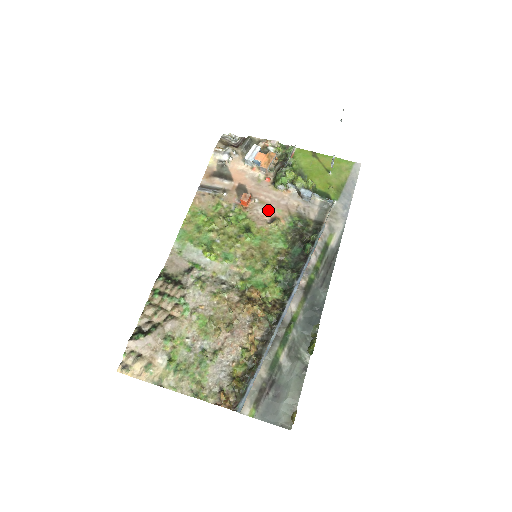
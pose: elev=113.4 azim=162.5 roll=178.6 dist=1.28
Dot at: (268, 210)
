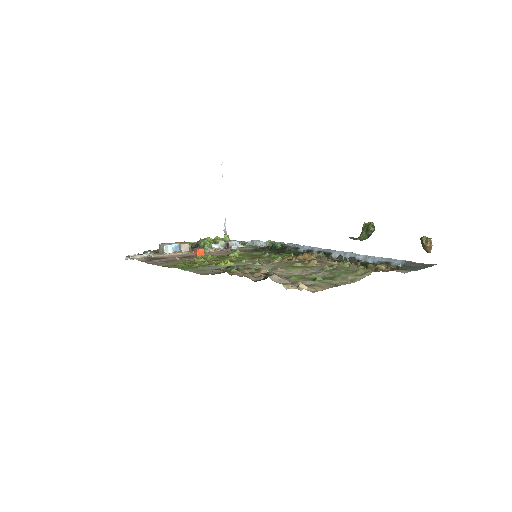
Dot at: (221, 253)
